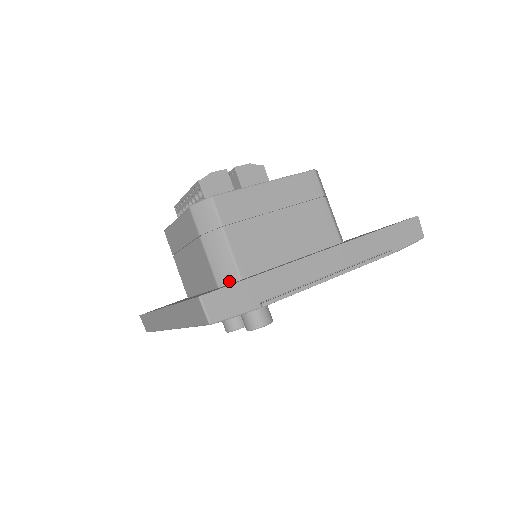
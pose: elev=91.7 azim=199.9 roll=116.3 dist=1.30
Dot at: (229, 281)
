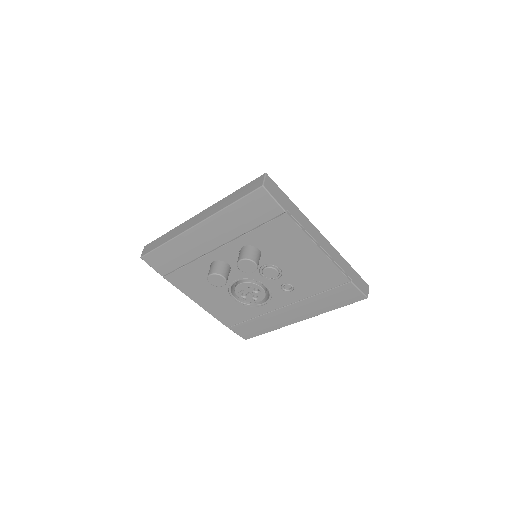
Dot at: occluded
